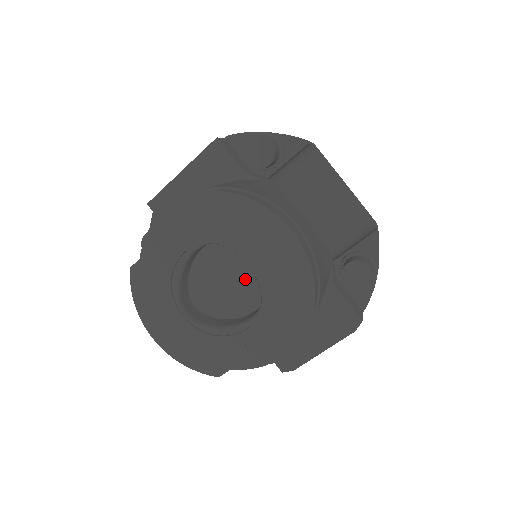
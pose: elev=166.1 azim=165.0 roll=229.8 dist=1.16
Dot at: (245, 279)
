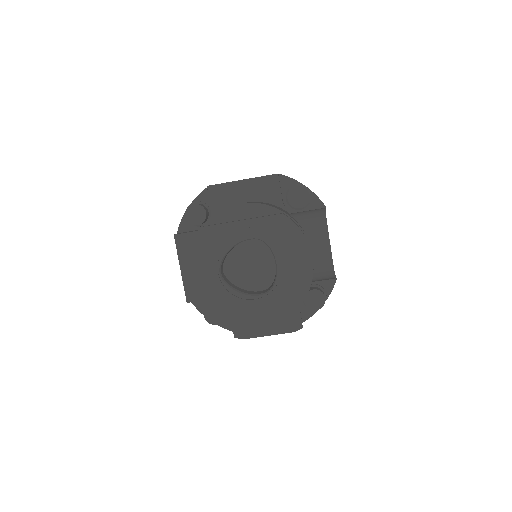
Dot at: (265, 270)
